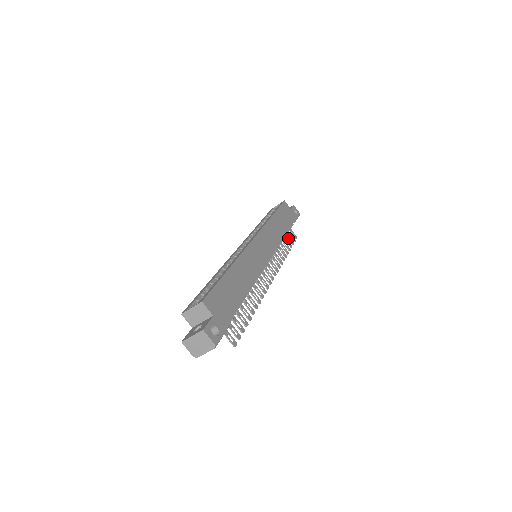
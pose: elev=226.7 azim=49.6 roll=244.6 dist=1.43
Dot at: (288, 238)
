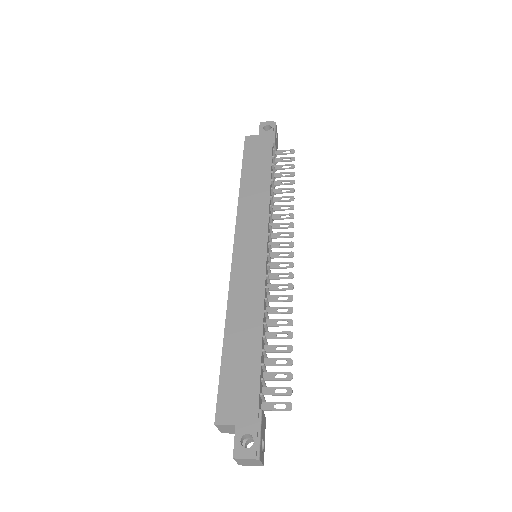
Dot at: (283, 169)
